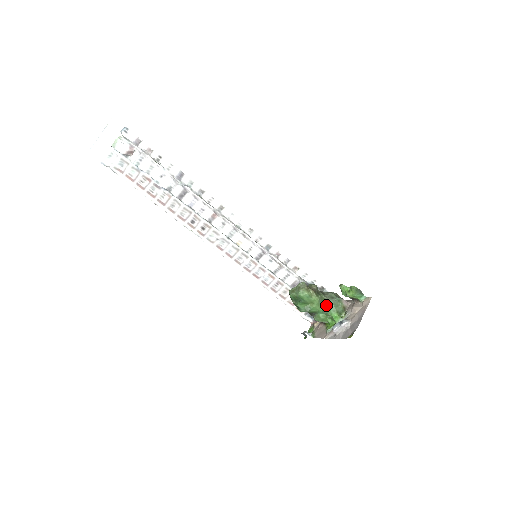
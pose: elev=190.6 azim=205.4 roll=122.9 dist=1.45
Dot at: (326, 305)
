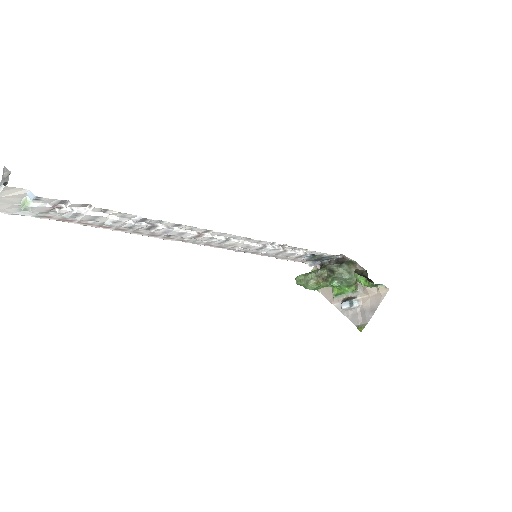
Dot at: (336, 281)
